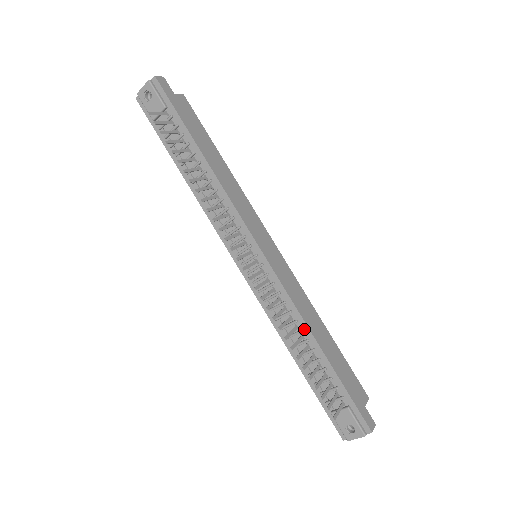
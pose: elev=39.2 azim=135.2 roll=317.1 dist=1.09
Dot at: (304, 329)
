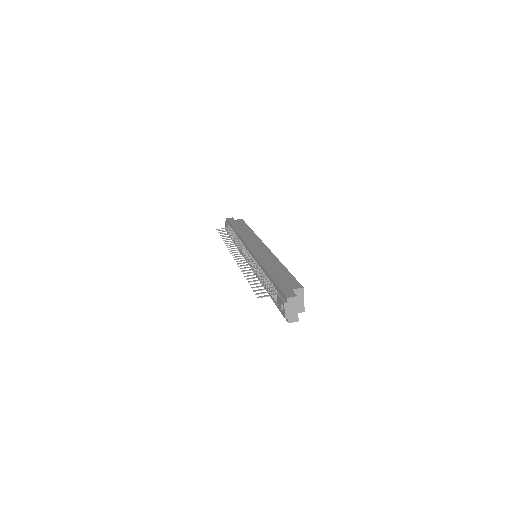
Dot at: (262, 269)
